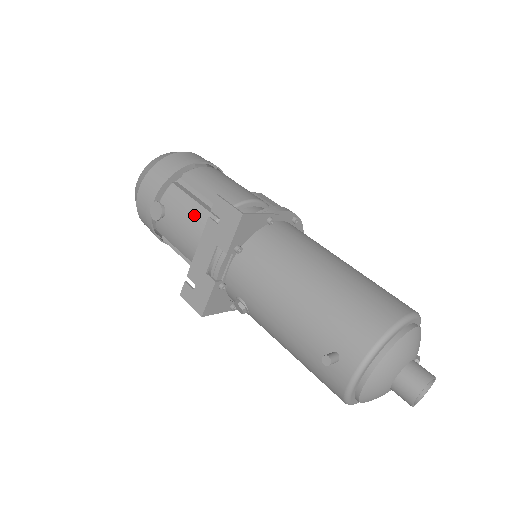
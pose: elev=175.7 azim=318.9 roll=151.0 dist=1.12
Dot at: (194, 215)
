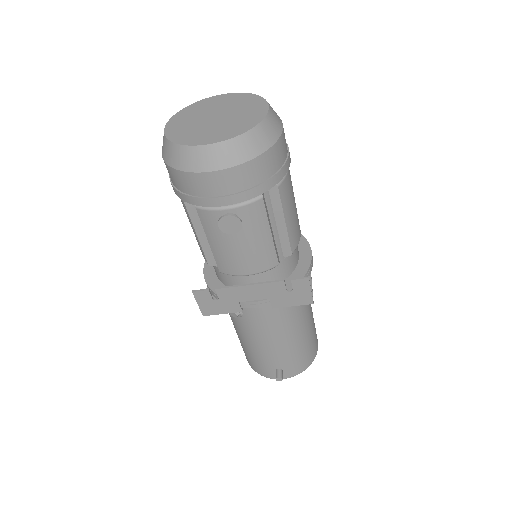
Dot at: (263, 250)
